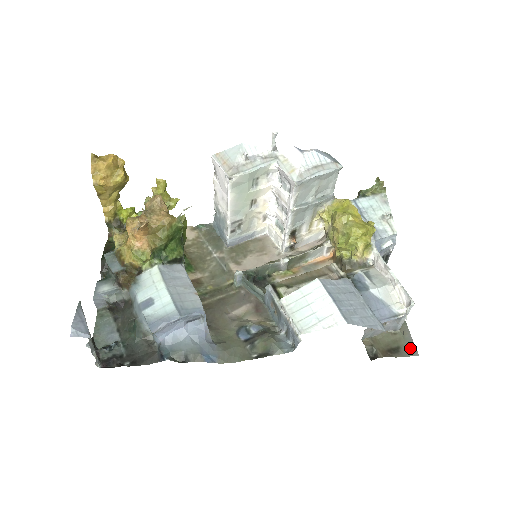
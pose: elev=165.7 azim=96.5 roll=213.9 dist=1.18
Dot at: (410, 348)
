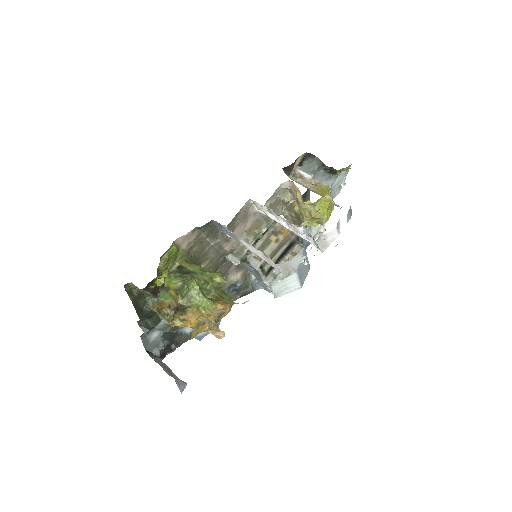
Dot at: occluded
